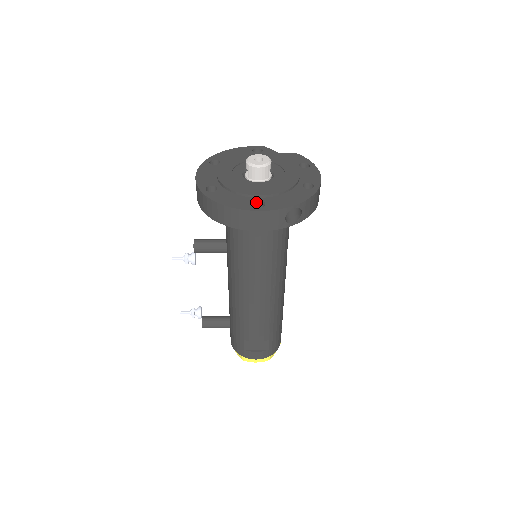
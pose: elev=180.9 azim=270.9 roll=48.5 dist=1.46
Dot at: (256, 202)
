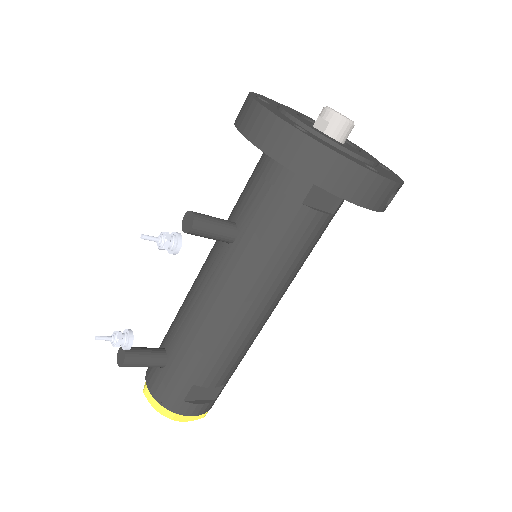
Dot at: occluded
